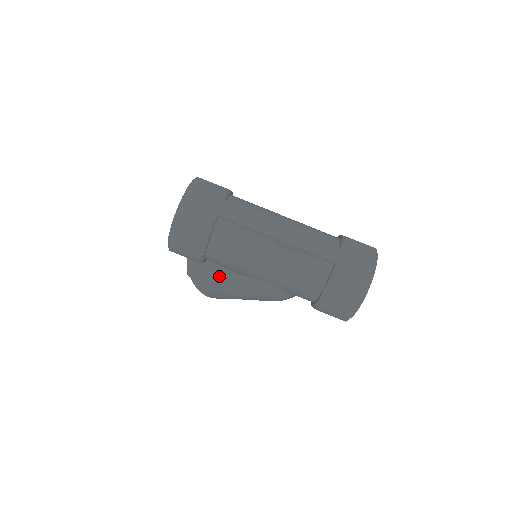
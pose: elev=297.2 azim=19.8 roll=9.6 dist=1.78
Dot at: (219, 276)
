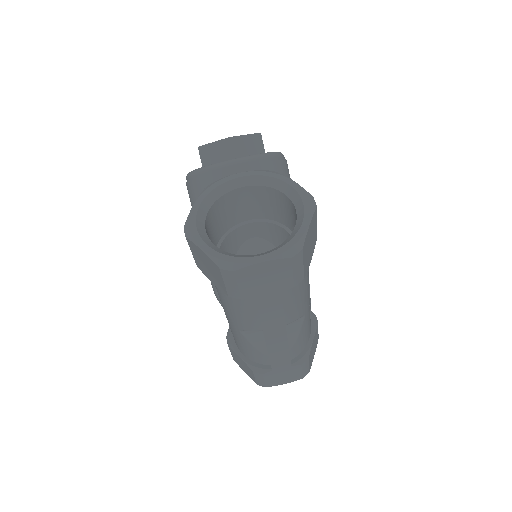
Dot at: occluded
